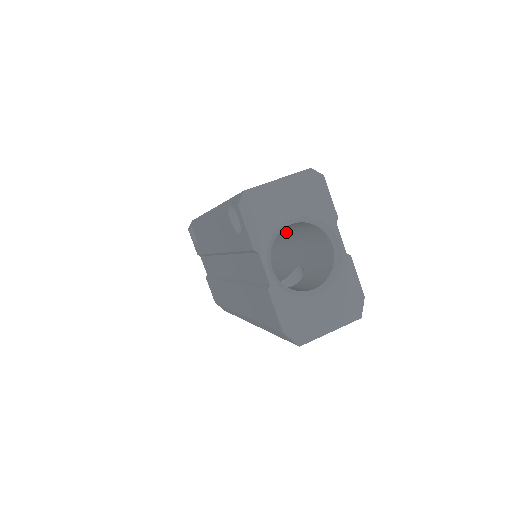
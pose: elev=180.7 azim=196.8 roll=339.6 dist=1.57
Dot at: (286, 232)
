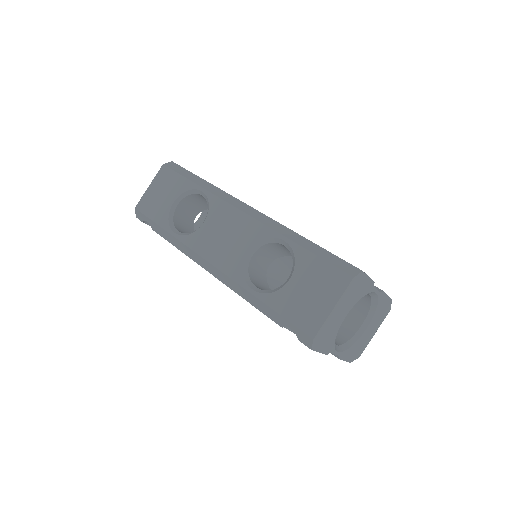
Dot at: occluded
